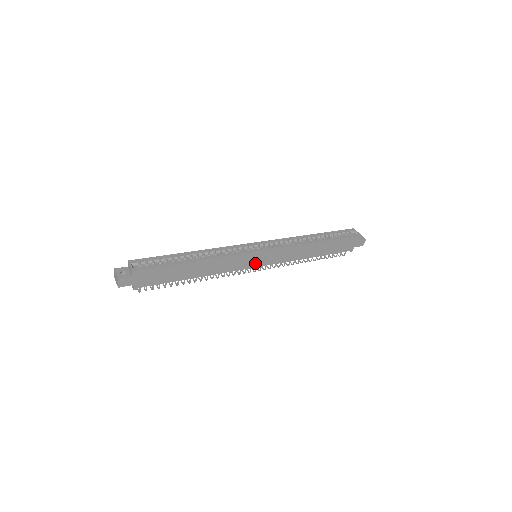
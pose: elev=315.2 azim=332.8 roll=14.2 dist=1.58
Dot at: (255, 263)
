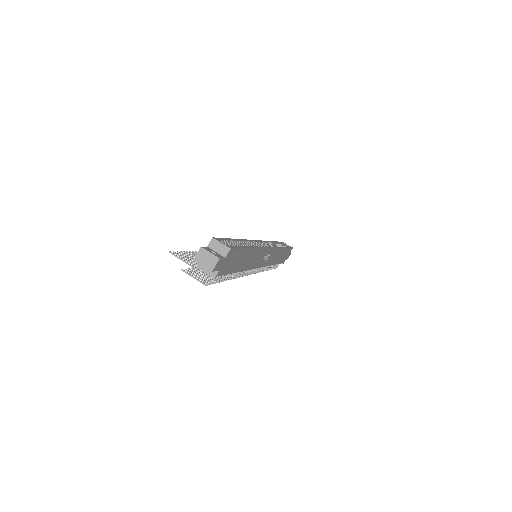
Dot at: (262, 262)
